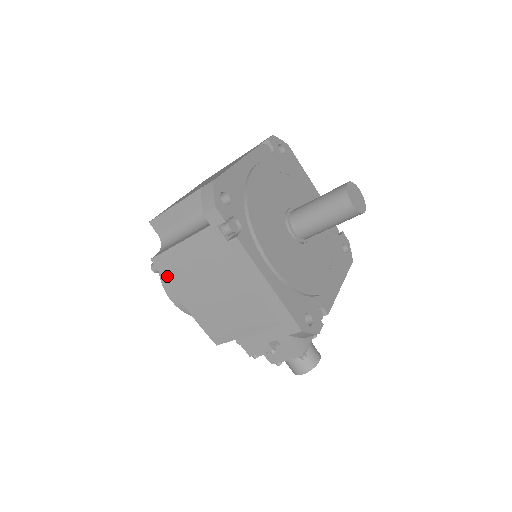
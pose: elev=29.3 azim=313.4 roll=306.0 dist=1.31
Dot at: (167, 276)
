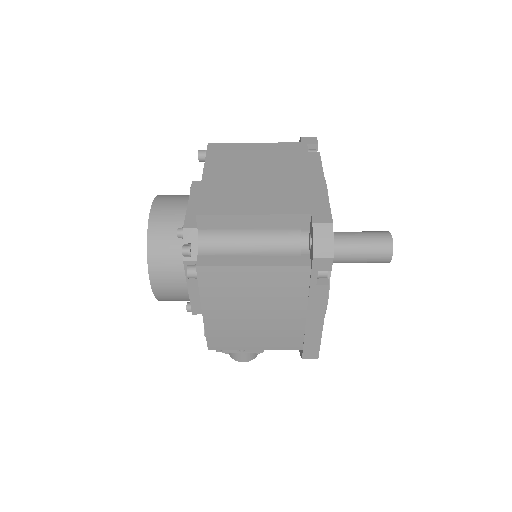
Dot at: (206, 287)
